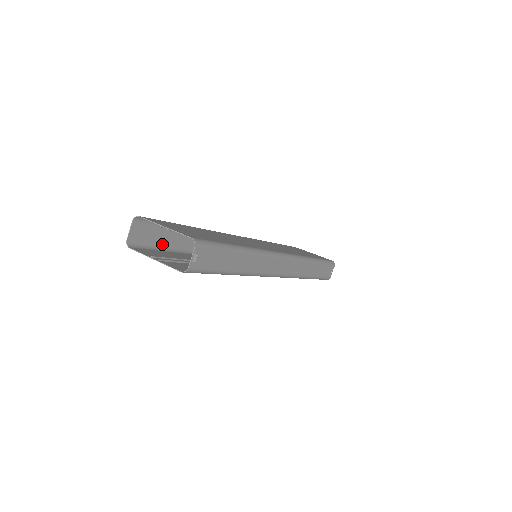
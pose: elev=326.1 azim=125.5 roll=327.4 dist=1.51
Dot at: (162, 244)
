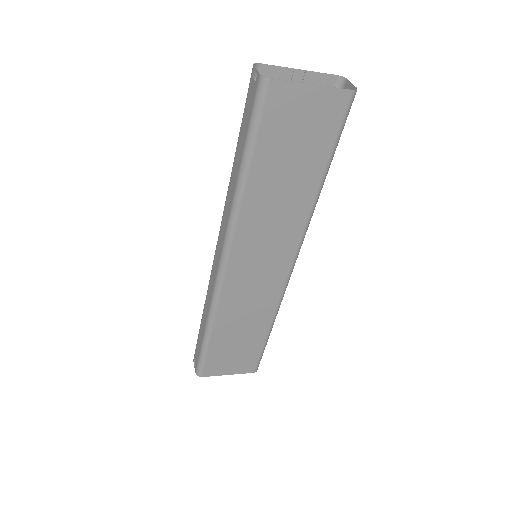
Dot at: (246, 138)
